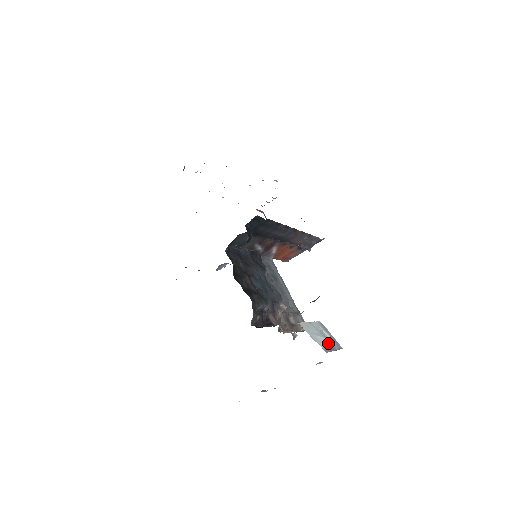
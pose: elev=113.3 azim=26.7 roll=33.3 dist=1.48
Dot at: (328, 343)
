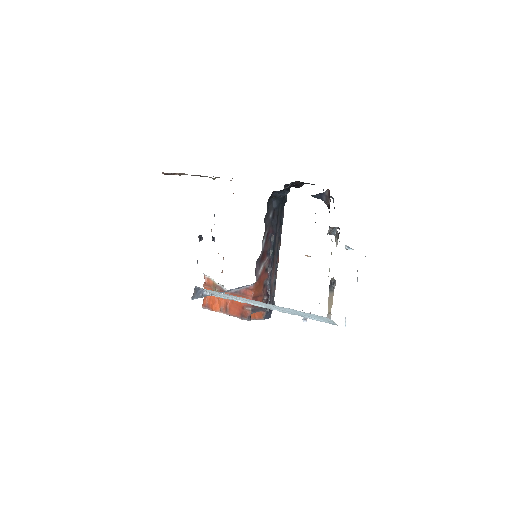
Dot at: occluded
